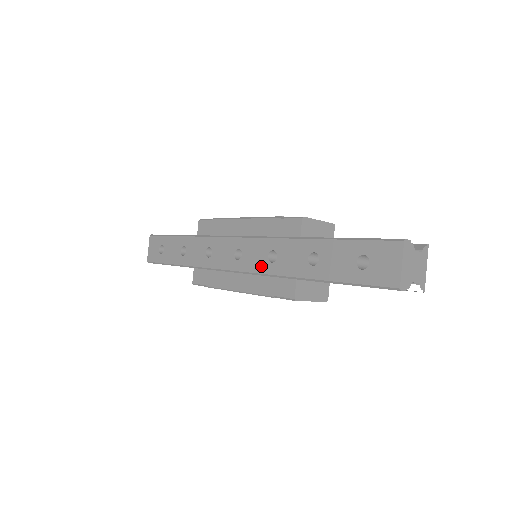
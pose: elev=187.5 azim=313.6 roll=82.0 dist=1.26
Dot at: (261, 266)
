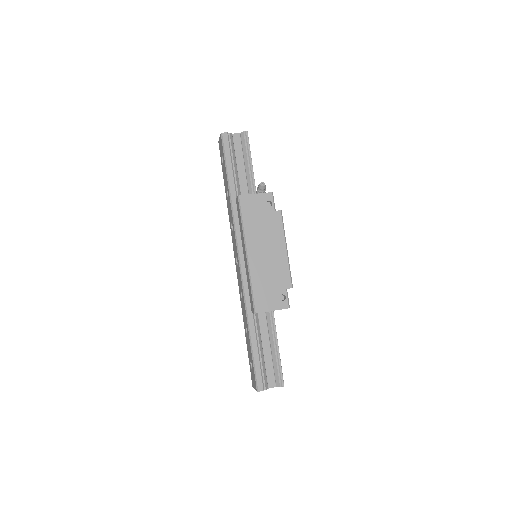
Dot at: (239, 286)
